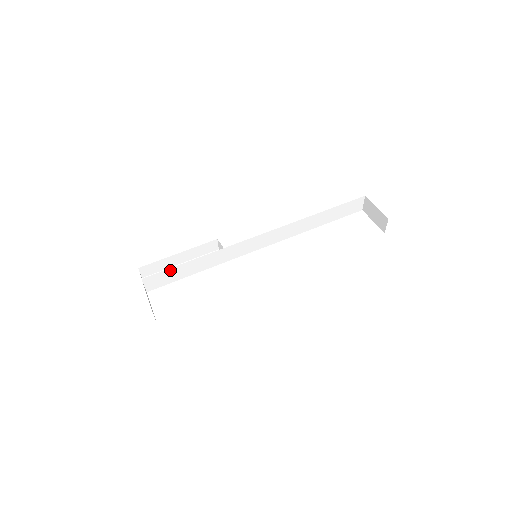
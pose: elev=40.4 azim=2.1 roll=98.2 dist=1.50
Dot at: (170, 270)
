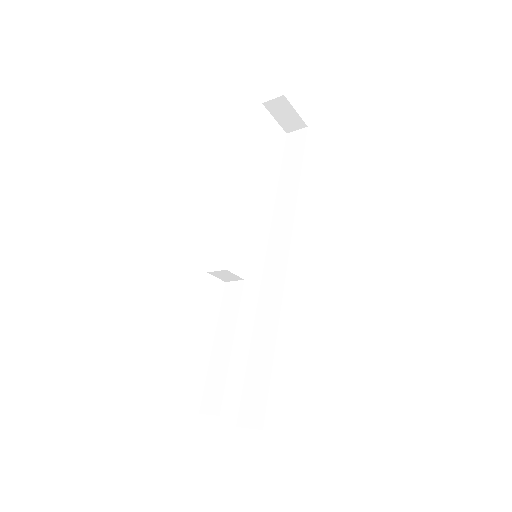
Dot at: occluded
